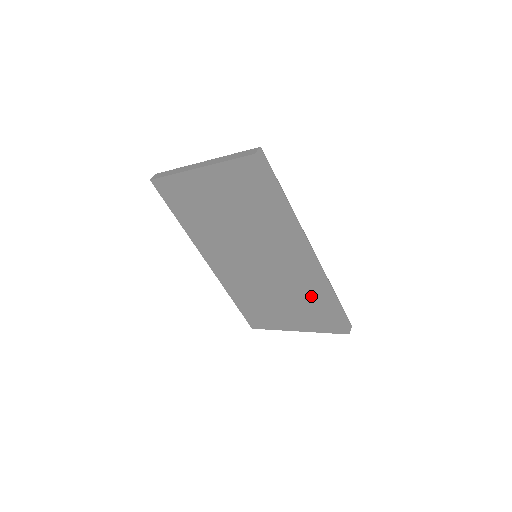
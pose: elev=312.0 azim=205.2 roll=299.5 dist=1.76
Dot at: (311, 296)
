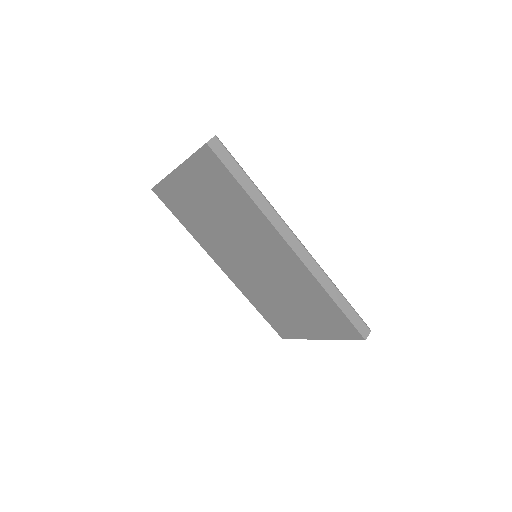
Dot at: (313, 296)
